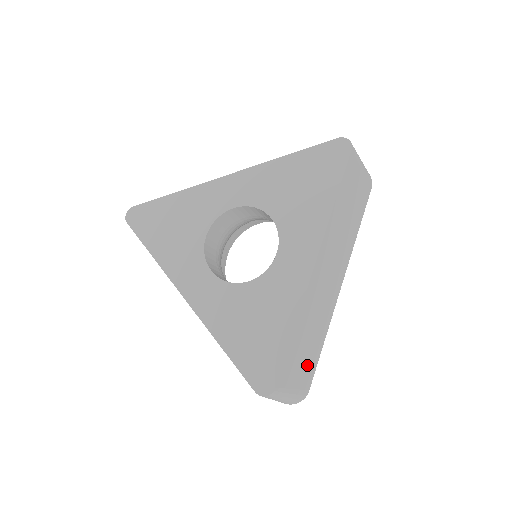
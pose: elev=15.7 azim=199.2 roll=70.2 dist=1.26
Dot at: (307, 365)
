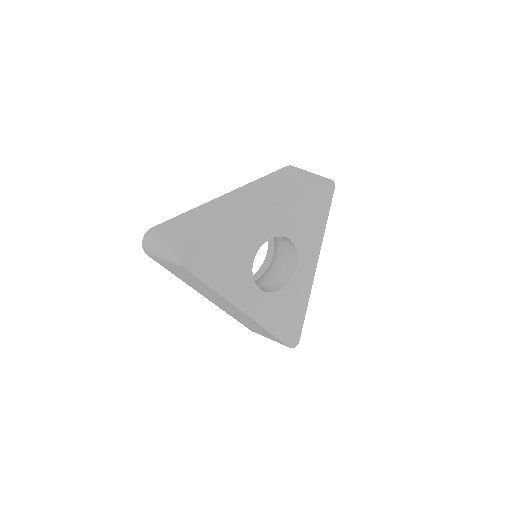
Dot at: occluded
